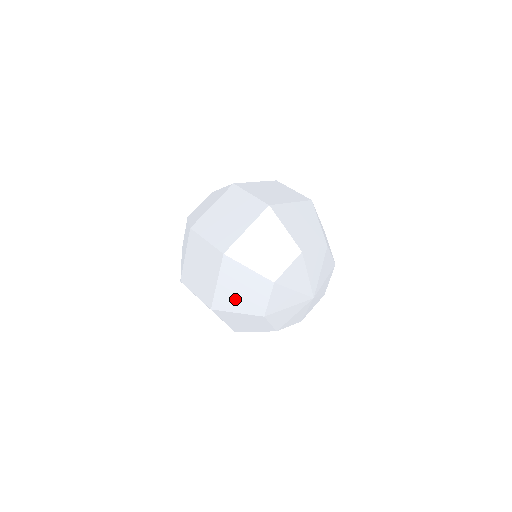
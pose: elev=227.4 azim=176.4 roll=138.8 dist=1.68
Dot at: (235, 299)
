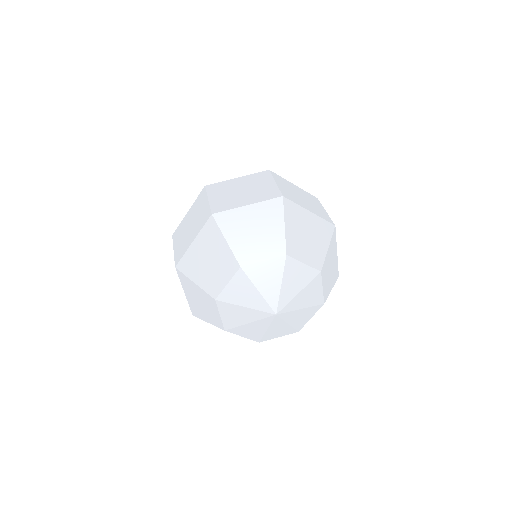
Dot at: (201, 310)
